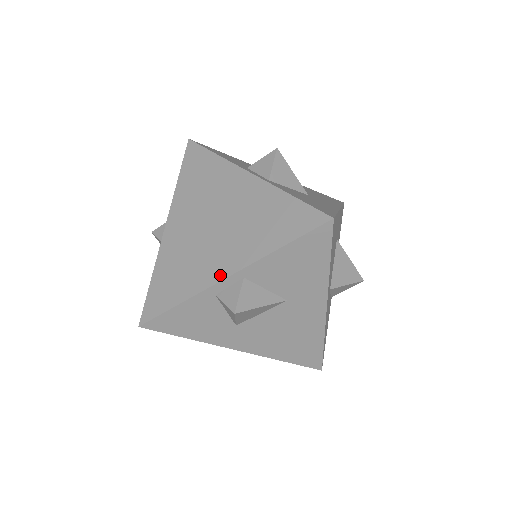
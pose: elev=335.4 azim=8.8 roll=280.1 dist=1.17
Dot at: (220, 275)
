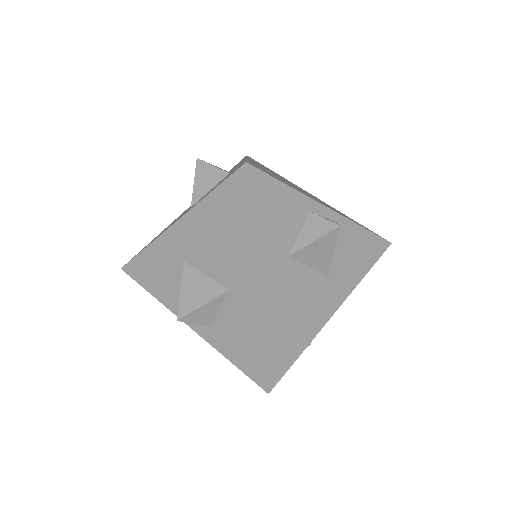
Dot at: occluded
